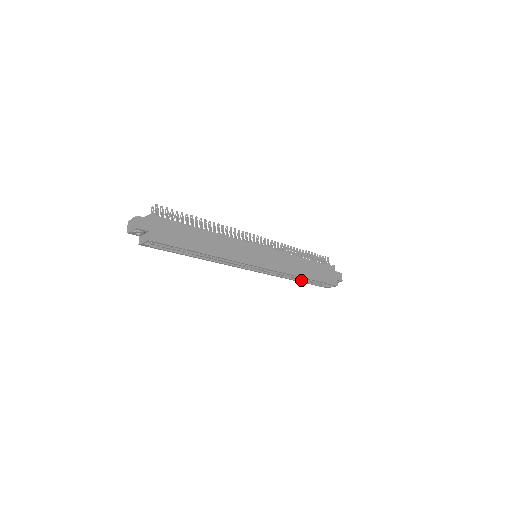
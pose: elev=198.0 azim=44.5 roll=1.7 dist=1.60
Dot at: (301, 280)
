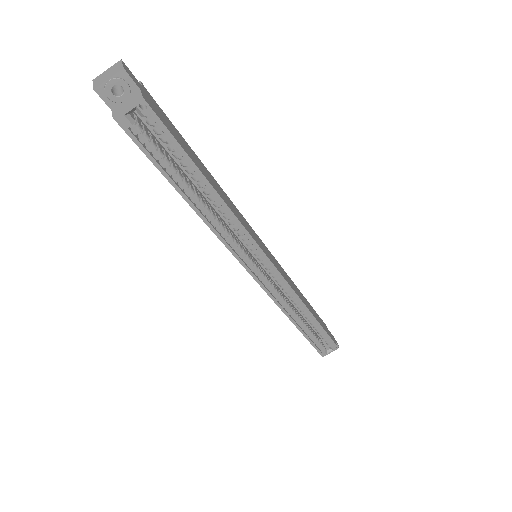
Dot at: (300, 327)
